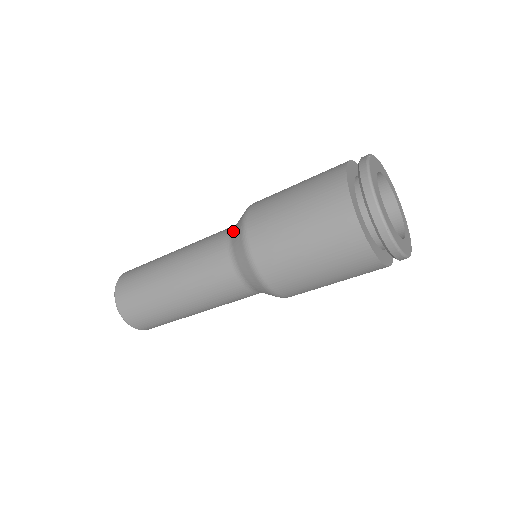
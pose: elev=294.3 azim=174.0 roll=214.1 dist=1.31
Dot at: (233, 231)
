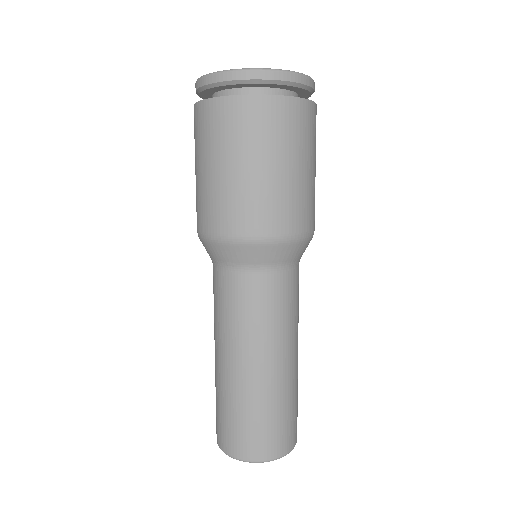
Dot at: occluded
